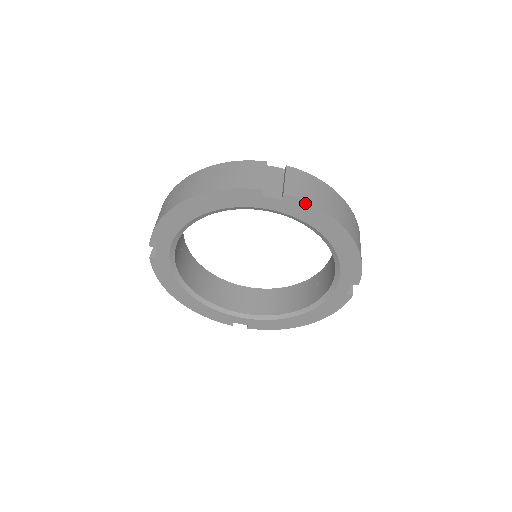
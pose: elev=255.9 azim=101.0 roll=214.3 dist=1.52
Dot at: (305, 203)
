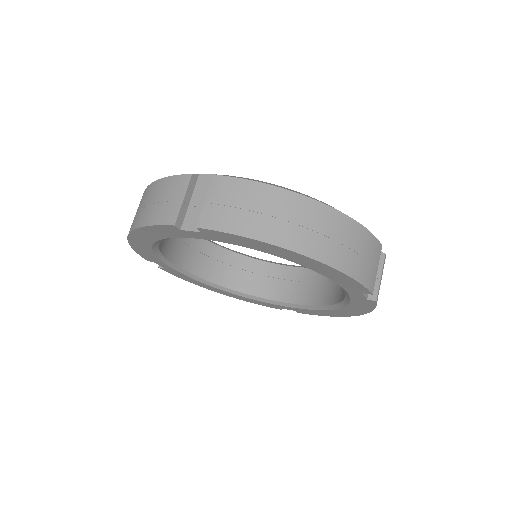
Dot at: (373, 307)
